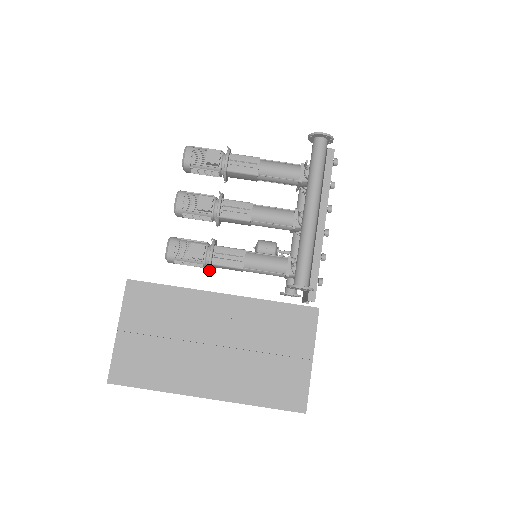
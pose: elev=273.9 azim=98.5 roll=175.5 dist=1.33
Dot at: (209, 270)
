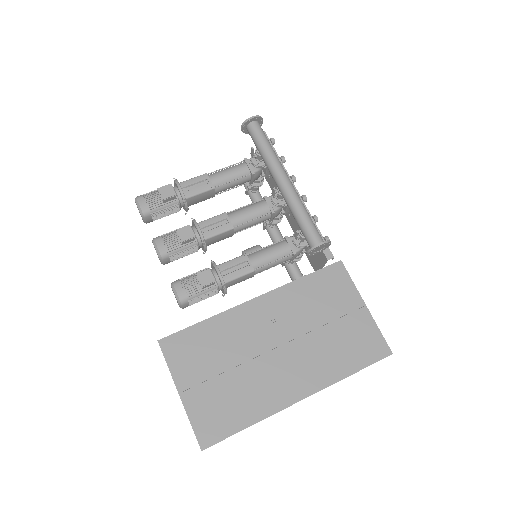
Dot at: (225, 290)
